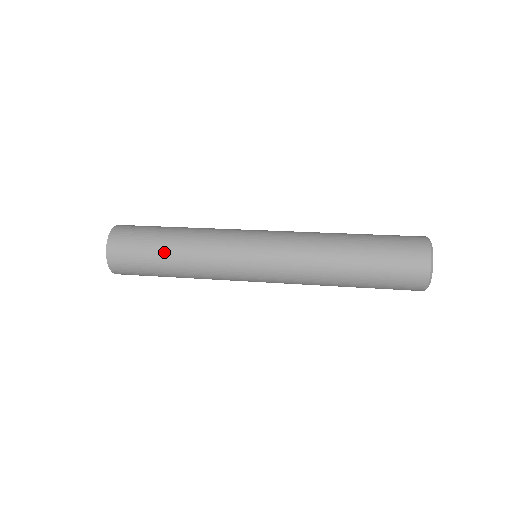
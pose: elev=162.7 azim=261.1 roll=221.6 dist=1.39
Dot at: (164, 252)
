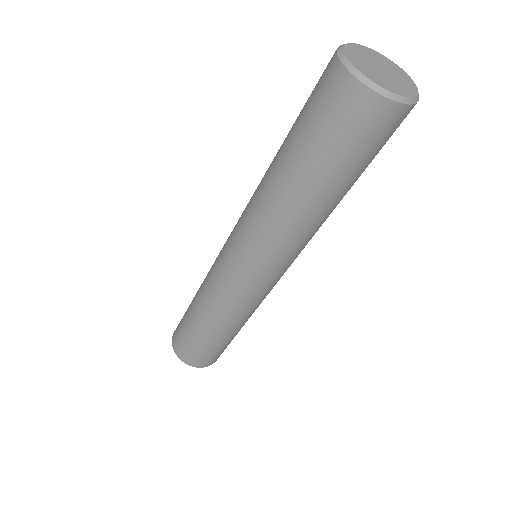
Dot at: (192, 301)
